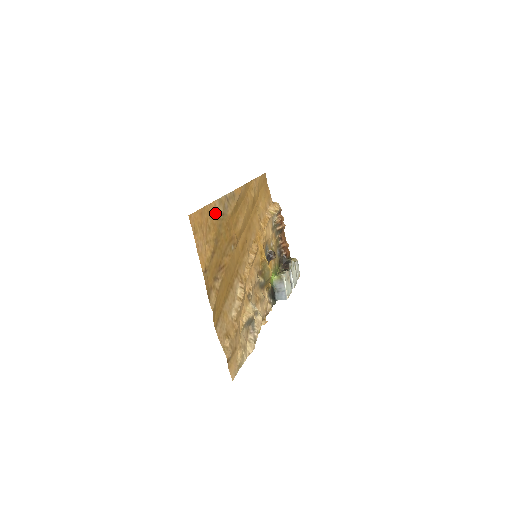
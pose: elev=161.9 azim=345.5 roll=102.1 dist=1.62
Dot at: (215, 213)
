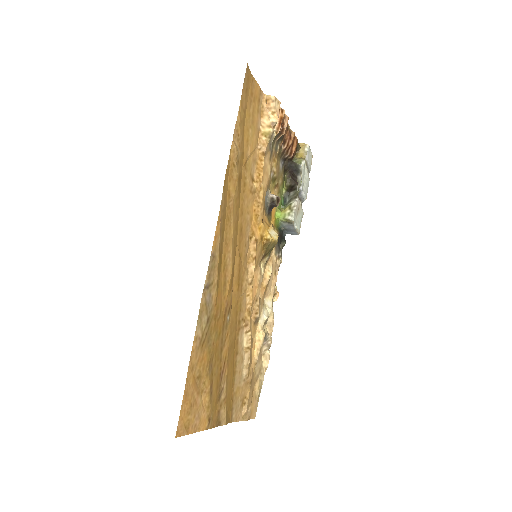
Dot at: (199, 345)
